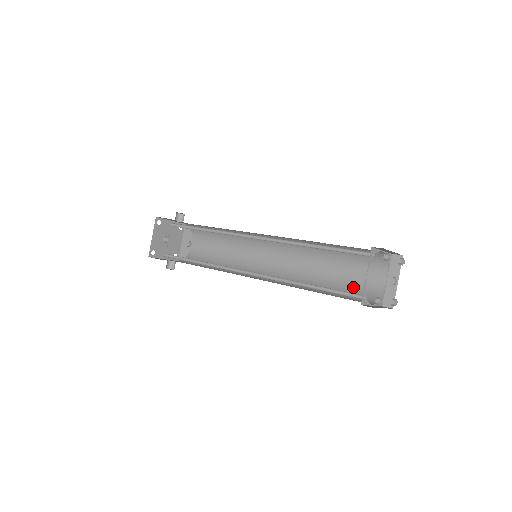
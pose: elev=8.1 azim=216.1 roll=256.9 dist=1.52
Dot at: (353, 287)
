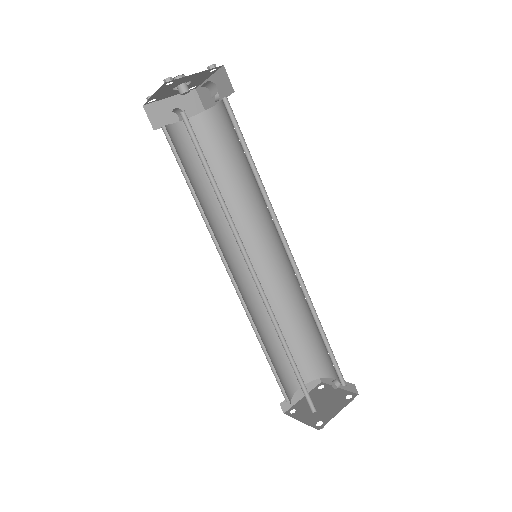
Dot at: (311, 351)
